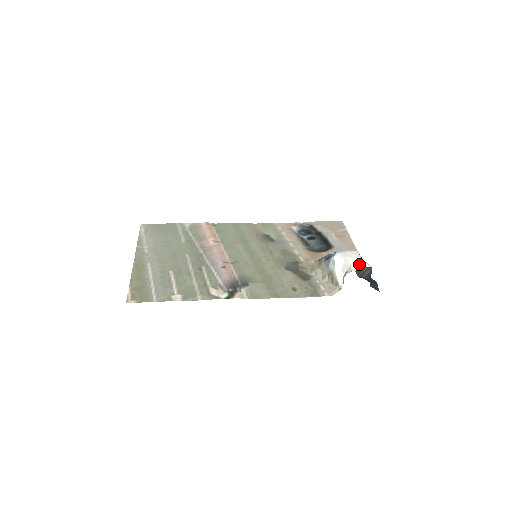
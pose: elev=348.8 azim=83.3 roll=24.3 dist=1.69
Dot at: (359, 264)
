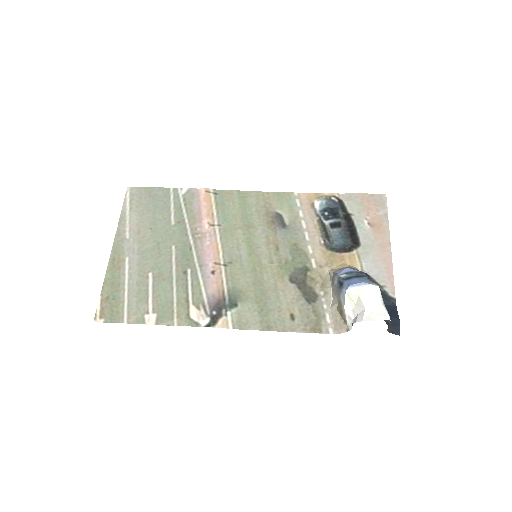
Dot at: (375, 311)
